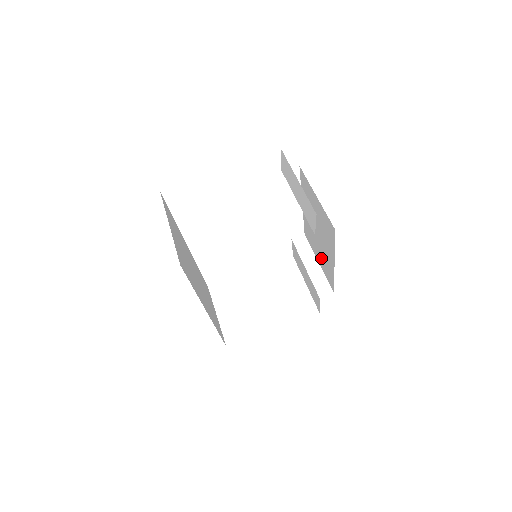
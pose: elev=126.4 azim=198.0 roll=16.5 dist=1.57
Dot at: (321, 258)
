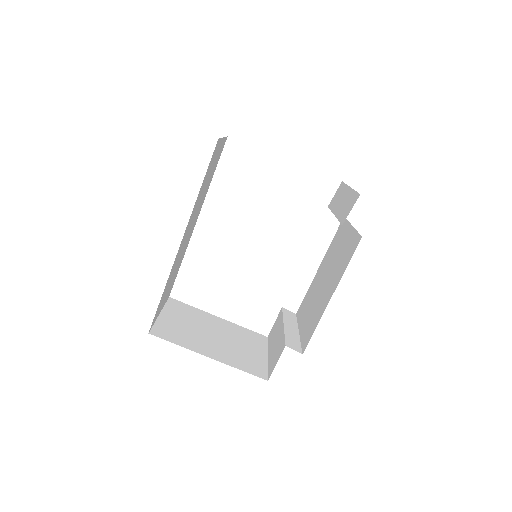
Dot at: (309, 317)
